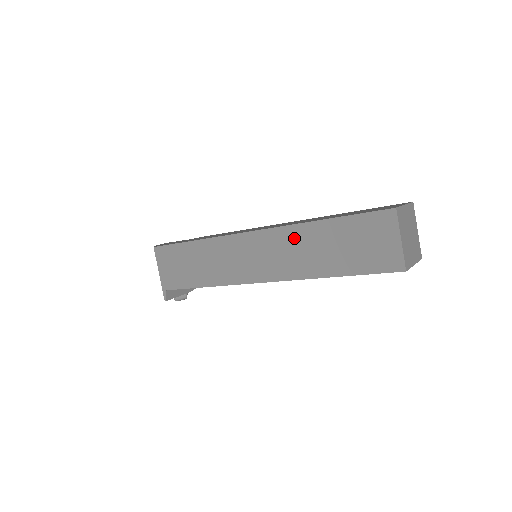
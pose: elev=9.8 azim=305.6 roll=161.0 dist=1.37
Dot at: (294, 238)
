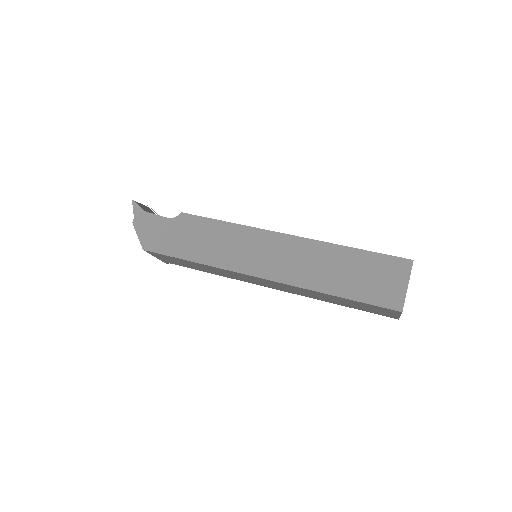
Dot at: (305, 291)
